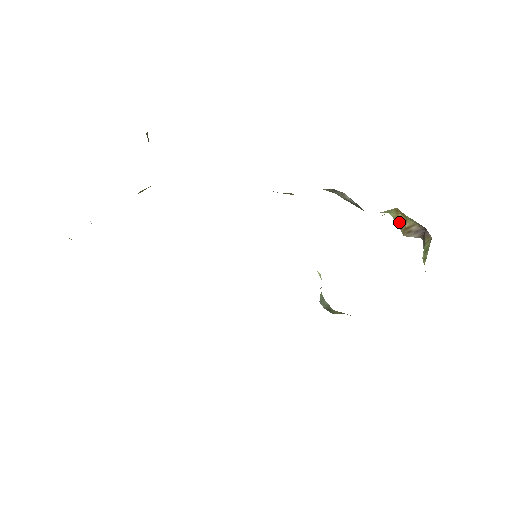
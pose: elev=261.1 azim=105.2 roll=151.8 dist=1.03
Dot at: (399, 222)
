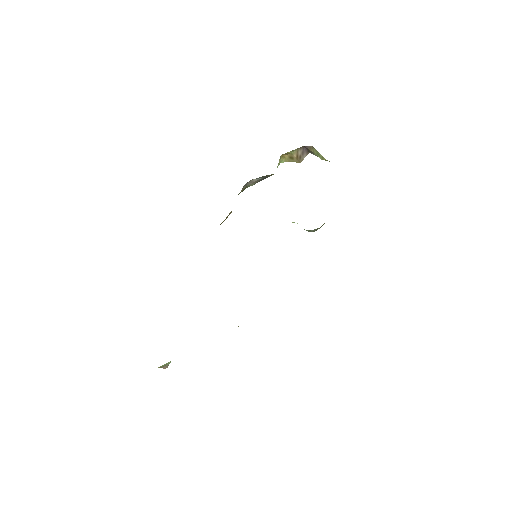
Dot at: (290, 160)
